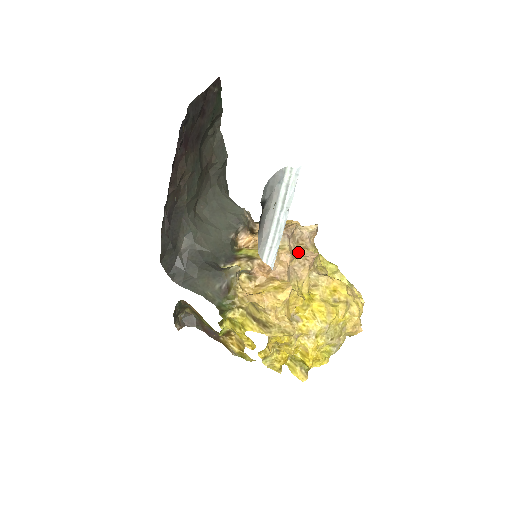
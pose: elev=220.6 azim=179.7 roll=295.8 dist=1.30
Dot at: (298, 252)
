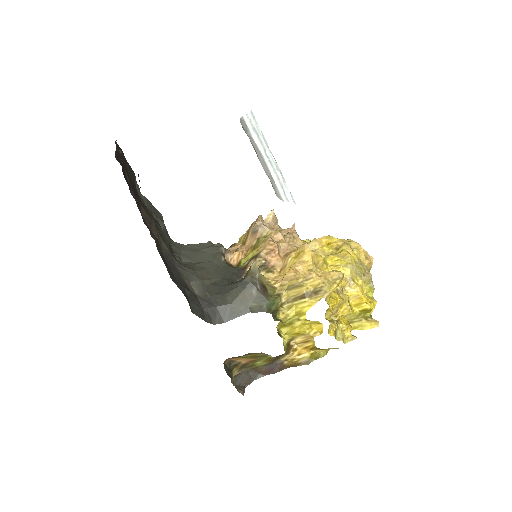
Dot at: occluded
